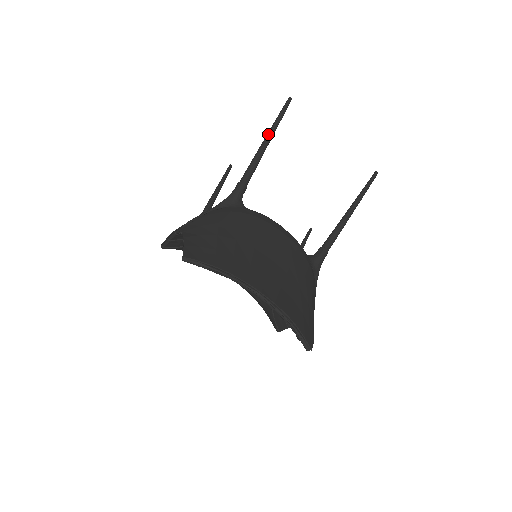
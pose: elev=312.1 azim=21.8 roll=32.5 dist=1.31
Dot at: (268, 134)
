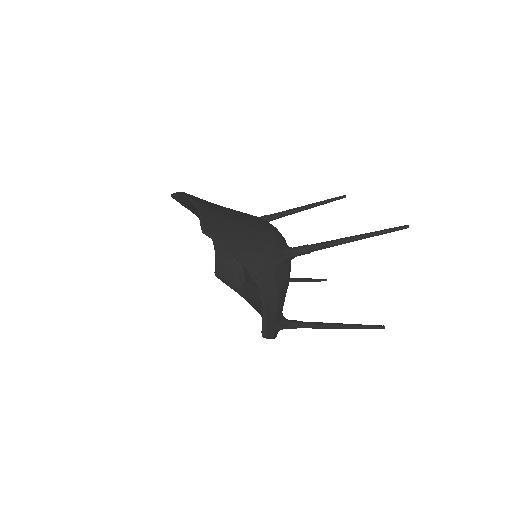
Dot at: (310, 204)
